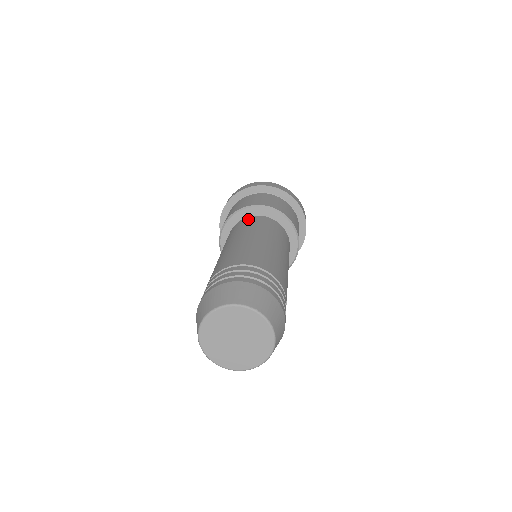
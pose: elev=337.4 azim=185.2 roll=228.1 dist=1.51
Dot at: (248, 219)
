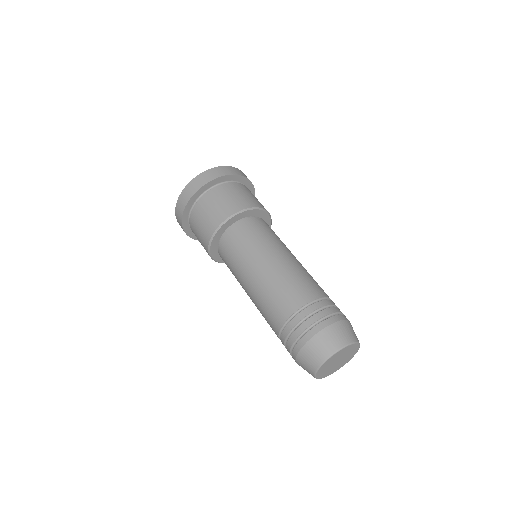
Dot at: (262, 222)
